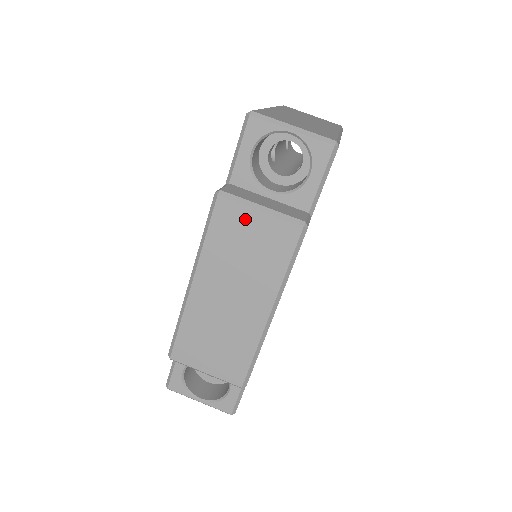
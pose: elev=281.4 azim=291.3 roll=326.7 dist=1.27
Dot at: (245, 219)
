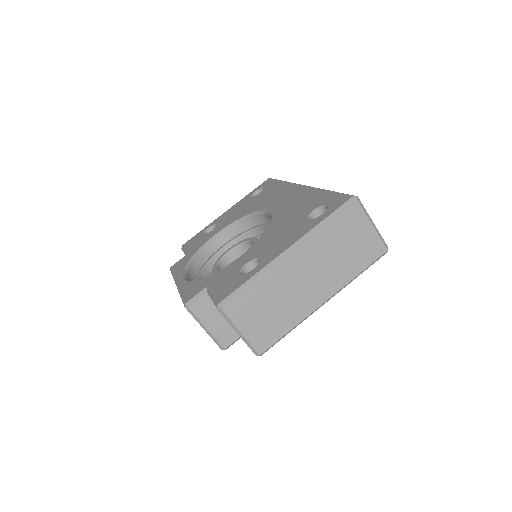
Dot at: occluded
